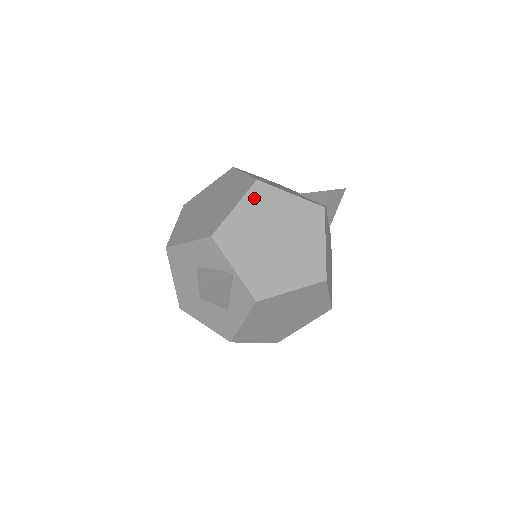
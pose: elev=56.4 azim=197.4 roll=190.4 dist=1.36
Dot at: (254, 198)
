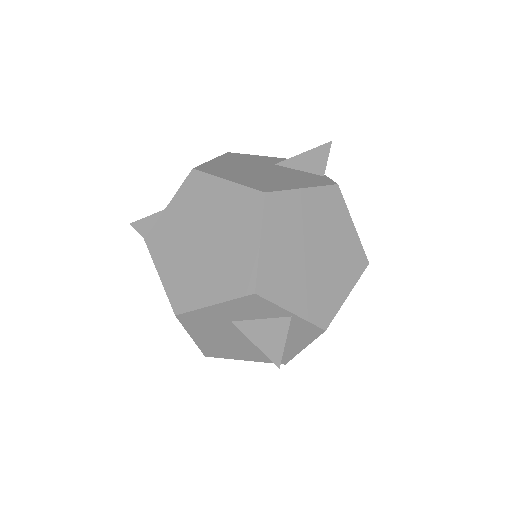
Dot at: (273, 218)
